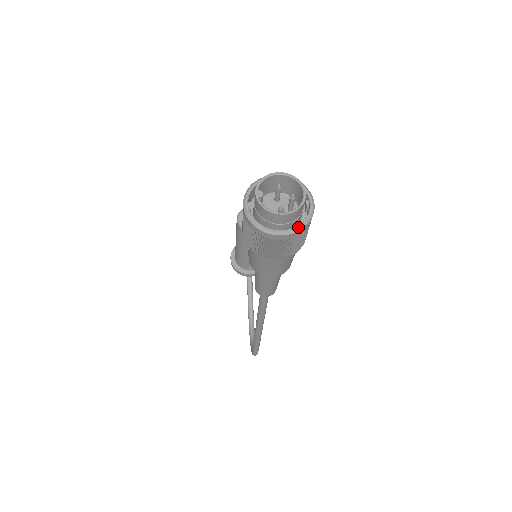
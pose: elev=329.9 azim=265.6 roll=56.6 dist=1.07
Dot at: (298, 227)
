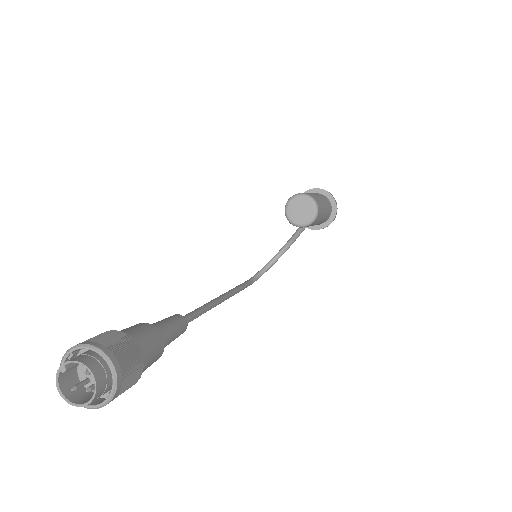
Dot at: occluded
